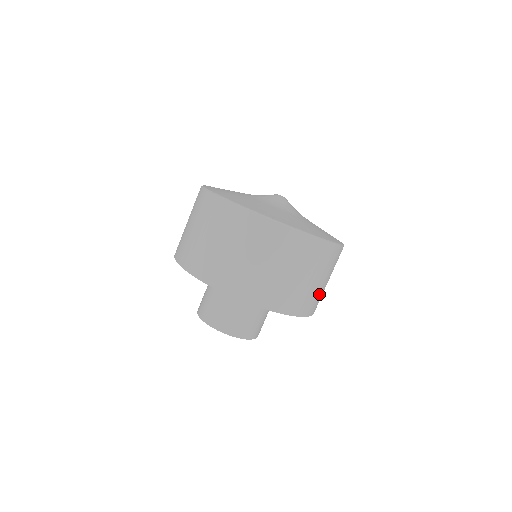
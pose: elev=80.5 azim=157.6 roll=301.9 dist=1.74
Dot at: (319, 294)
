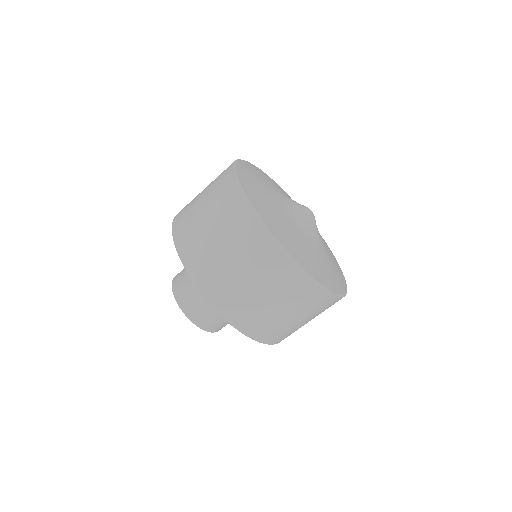
Dot at: occluded
